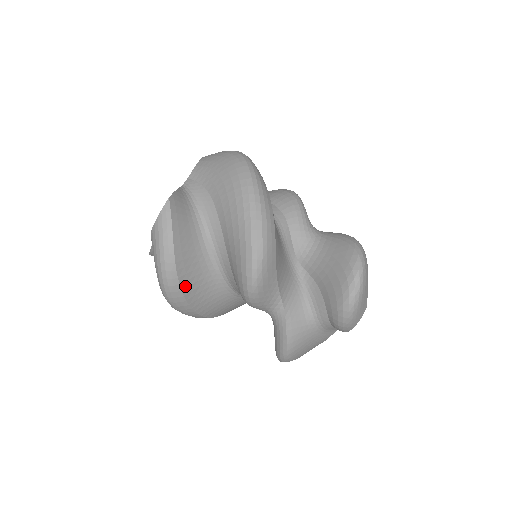
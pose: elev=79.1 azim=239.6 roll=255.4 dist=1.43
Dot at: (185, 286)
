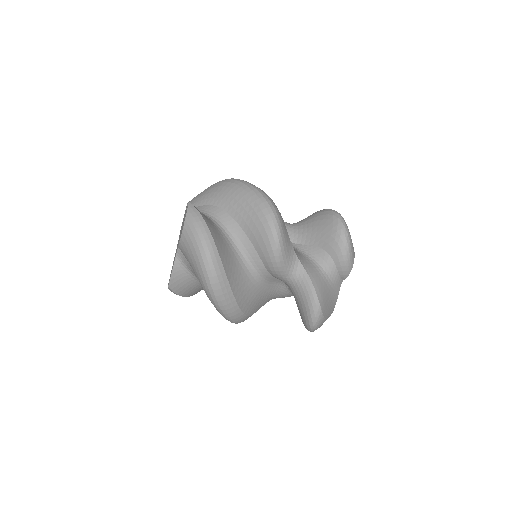
Dot at: occluded
